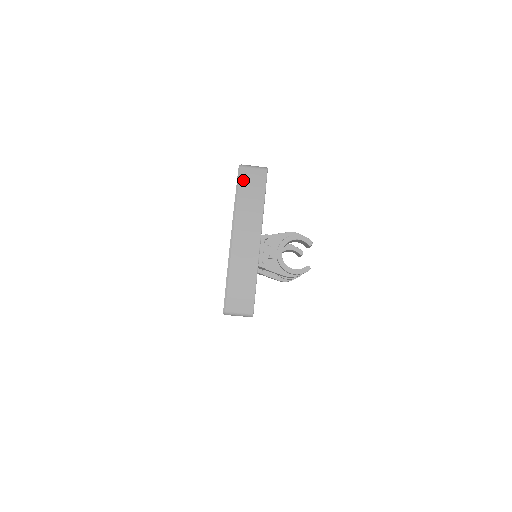
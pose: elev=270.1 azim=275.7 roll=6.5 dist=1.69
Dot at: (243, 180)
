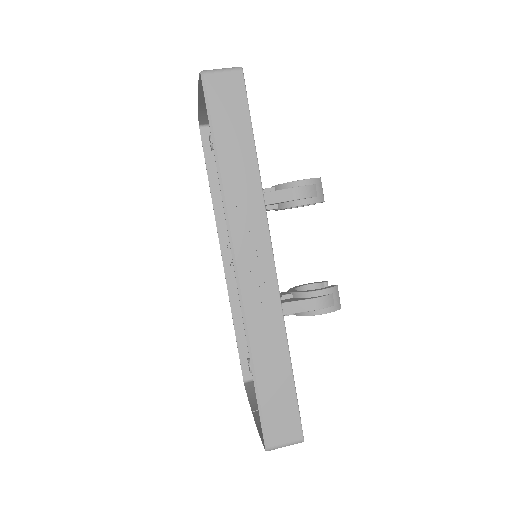
Dot at: (204, 116)
